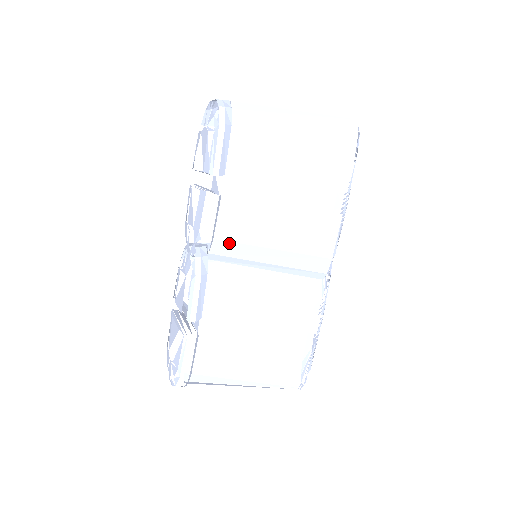
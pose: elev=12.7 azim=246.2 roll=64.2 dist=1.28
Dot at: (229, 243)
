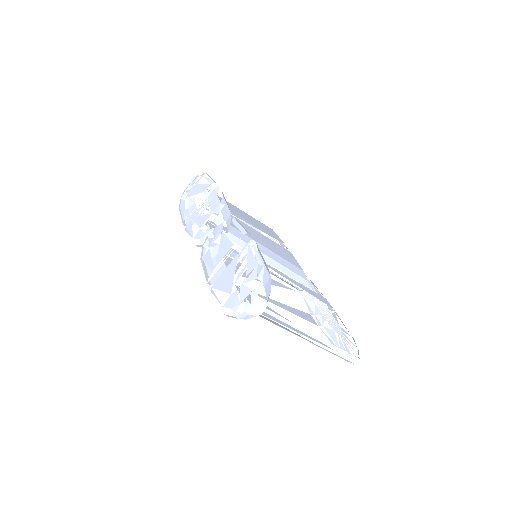
Dot at: (238, 231)
